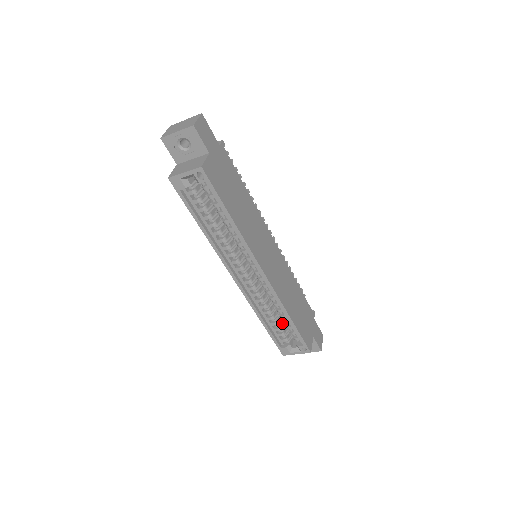
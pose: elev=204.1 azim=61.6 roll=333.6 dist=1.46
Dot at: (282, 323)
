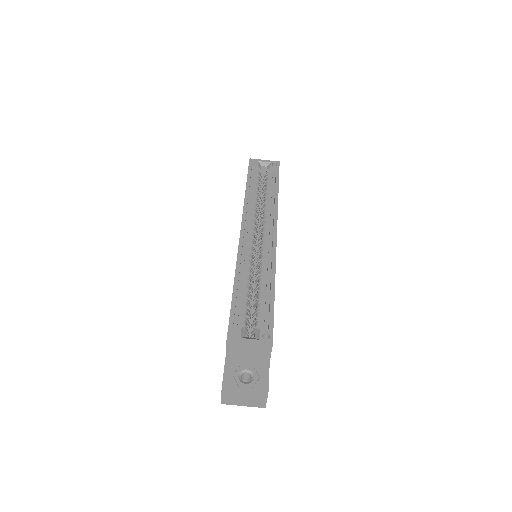
Dot at: occluded
